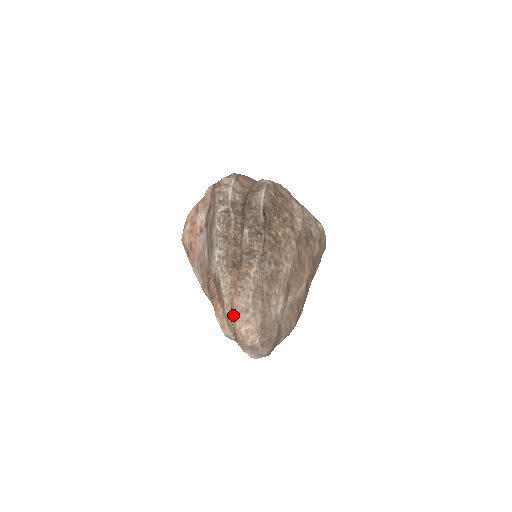
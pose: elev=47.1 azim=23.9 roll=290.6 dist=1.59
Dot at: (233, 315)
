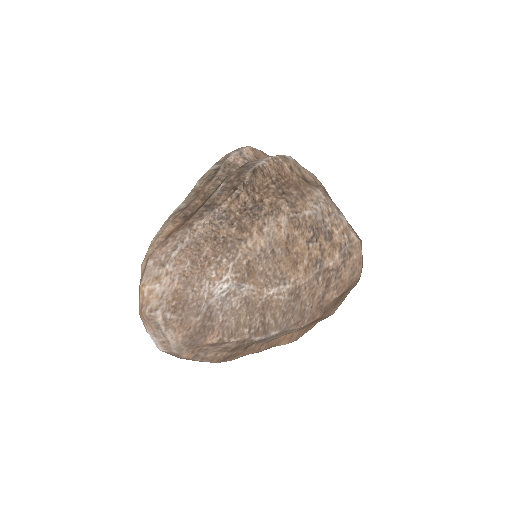
Dot at: (145, 267)
